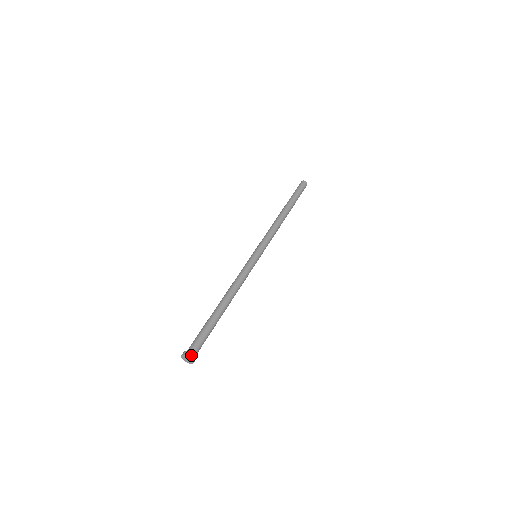
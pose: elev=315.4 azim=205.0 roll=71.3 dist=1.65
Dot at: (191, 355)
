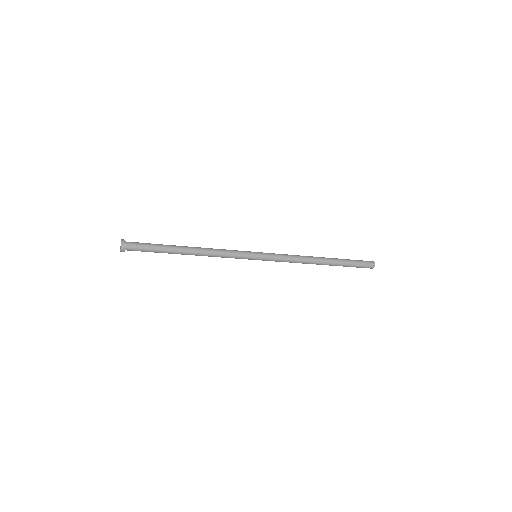
Dot at: (124, 241)
